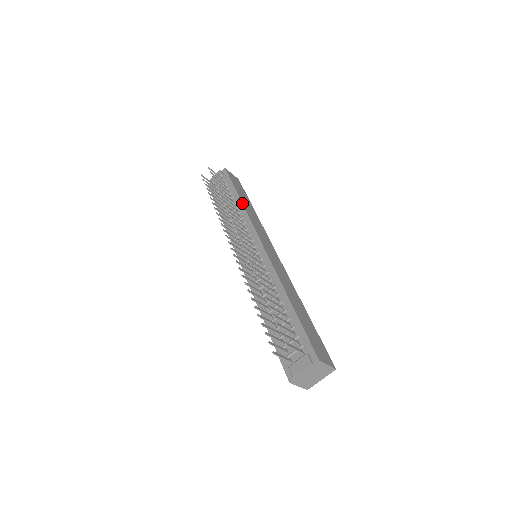
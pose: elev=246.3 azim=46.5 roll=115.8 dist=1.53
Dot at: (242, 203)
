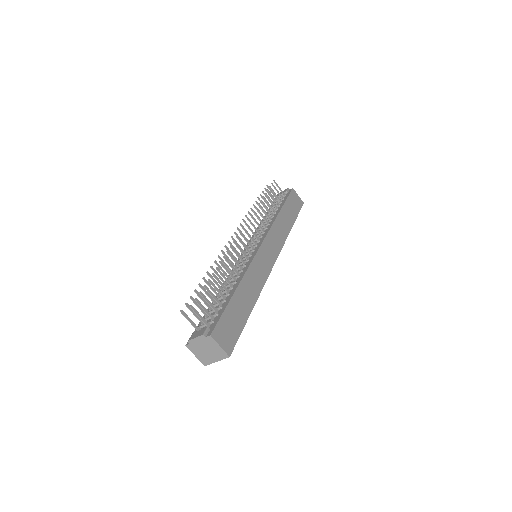
Dot at: (278, 214)
